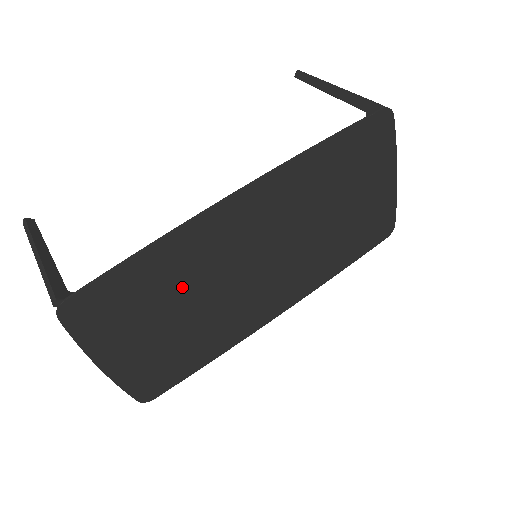
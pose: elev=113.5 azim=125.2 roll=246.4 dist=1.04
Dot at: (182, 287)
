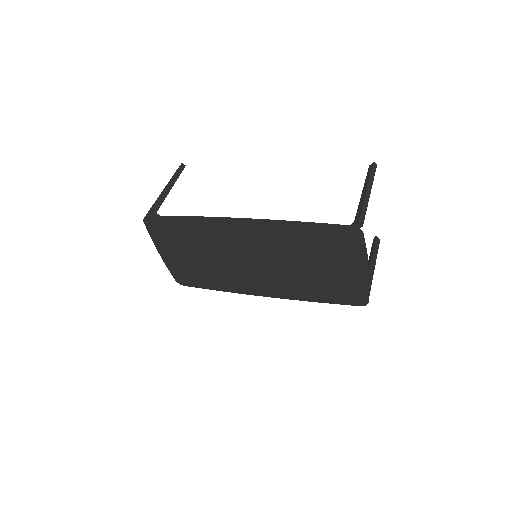
Dot at: (204, 244)
